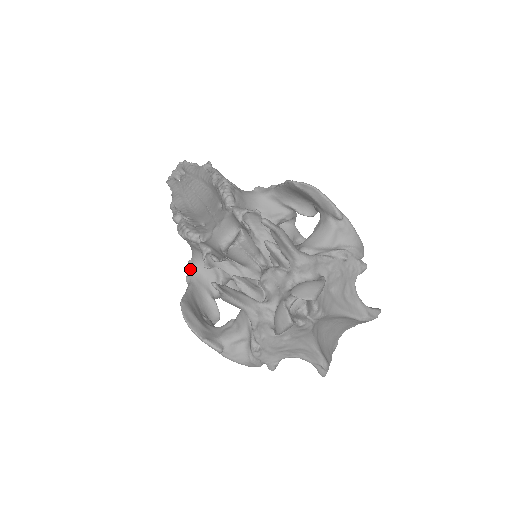
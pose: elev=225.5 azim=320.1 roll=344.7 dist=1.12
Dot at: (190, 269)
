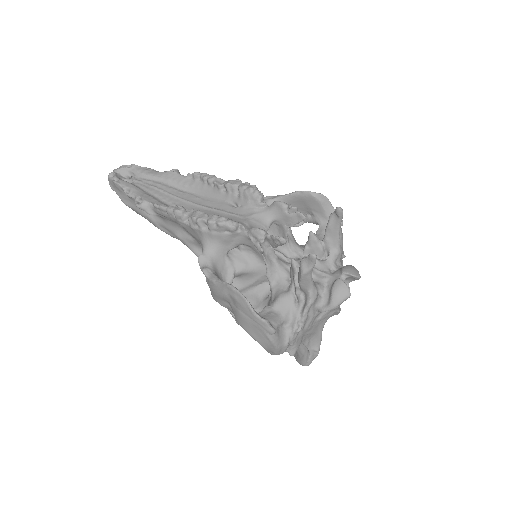
Dot at: (203, 262)
